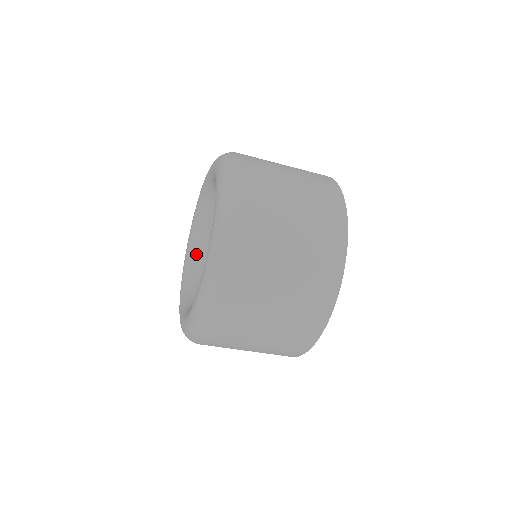
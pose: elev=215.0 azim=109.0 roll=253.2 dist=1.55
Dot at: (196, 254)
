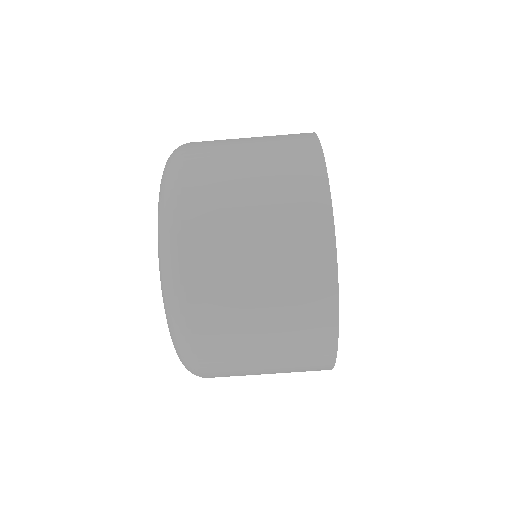
Dot at: occluded
